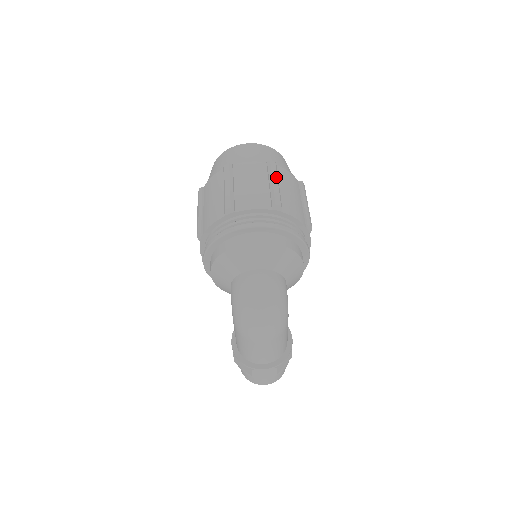
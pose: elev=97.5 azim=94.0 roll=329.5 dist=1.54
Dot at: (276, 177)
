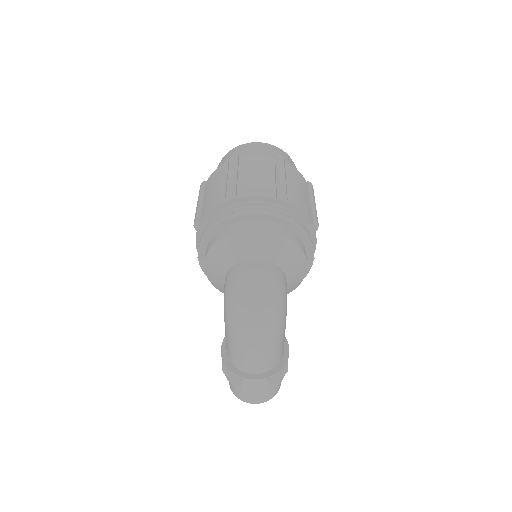
Dot at: (283, 170)
